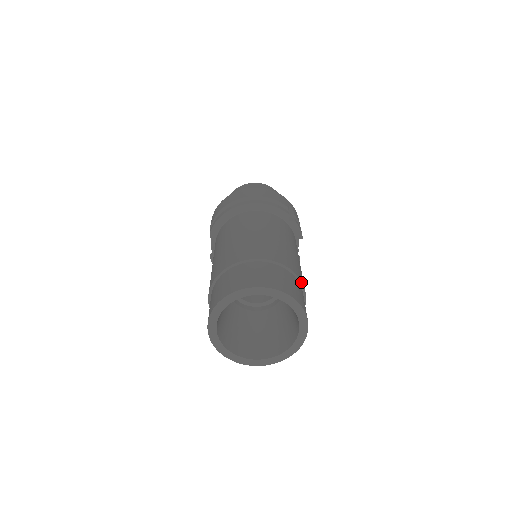
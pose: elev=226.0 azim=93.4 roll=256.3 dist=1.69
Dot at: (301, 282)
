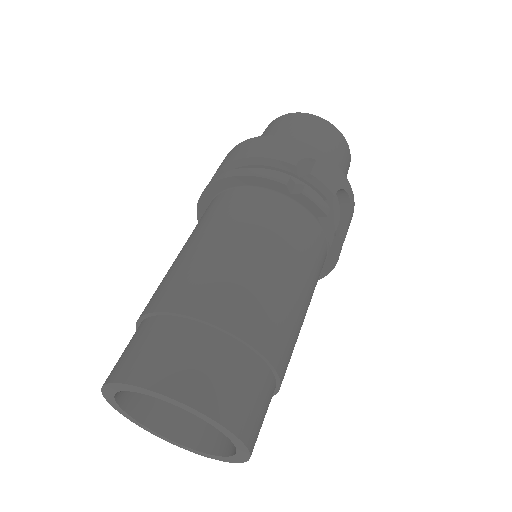
Dot at: (245, 342)
